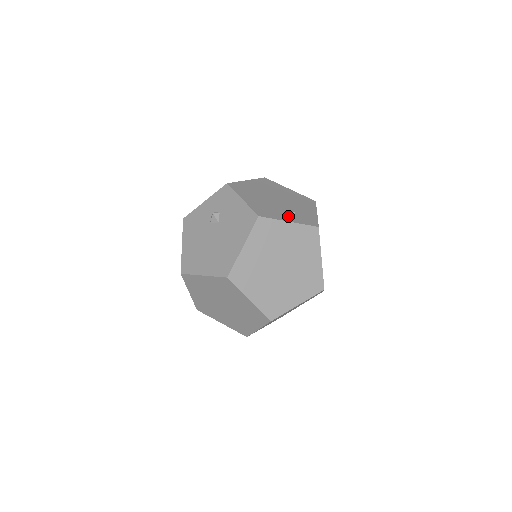
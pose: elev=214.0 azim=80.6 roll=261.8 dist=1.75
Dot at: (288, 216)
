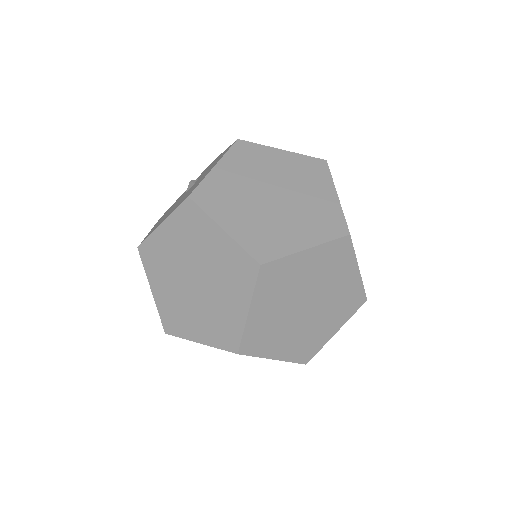
Dot at: occluded
